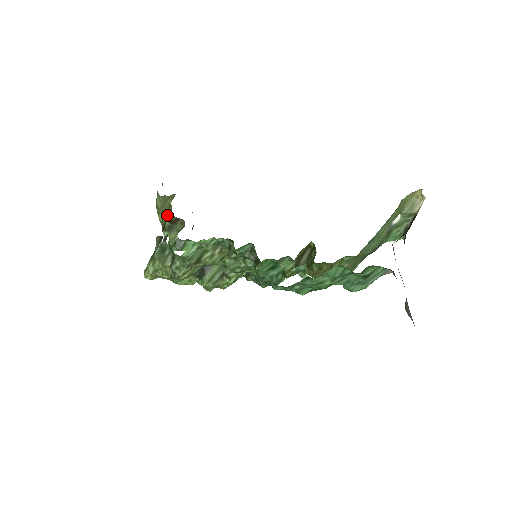
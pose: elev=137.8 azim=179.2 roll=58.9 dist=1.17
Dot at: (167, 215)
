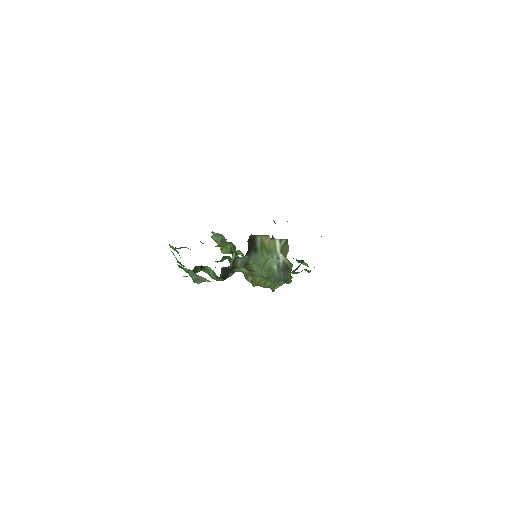
Dot at: occluded
